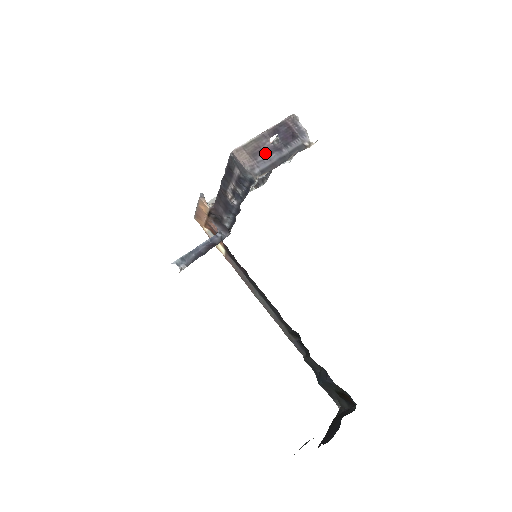
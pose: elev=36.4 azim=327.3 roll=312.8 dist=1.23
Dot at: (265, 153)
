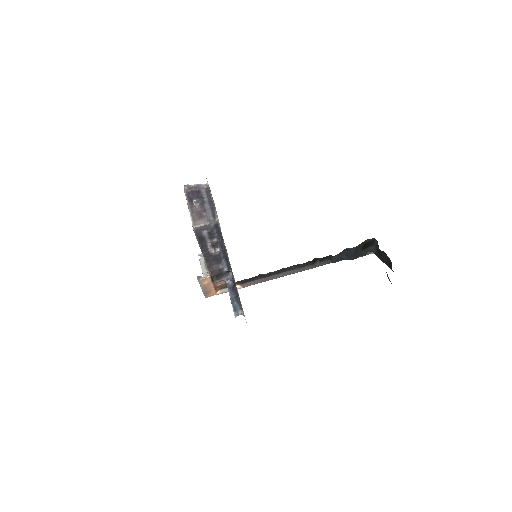
Dot at: (202, 210)
